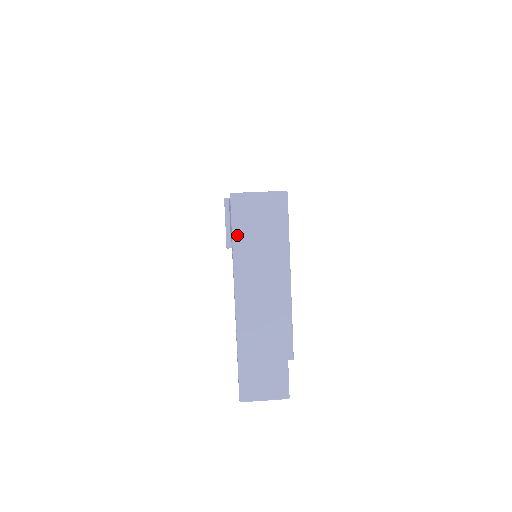
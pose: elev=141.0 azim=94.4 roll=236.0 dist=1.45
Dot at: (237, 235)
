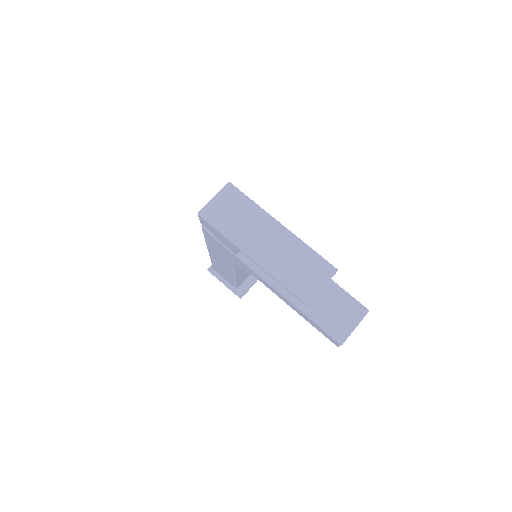
Dot at: (226, 232)
